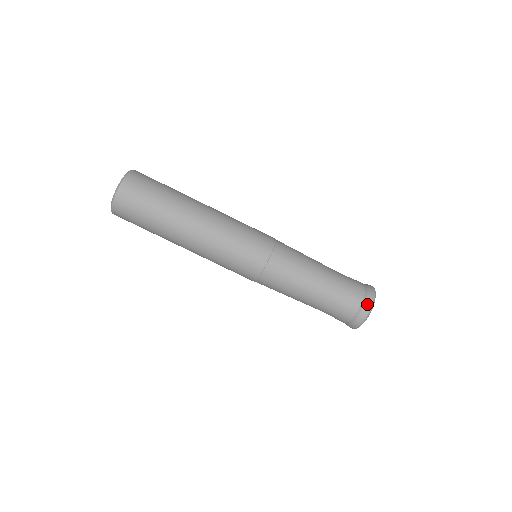
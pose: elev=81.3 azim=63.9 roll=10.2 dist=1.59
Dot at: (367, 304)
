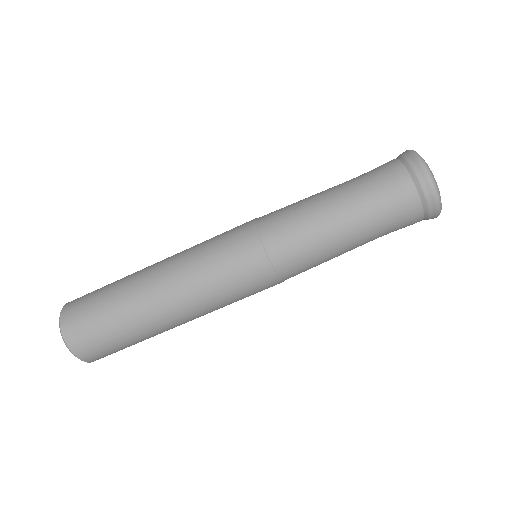
Dot at: (421, 178)
